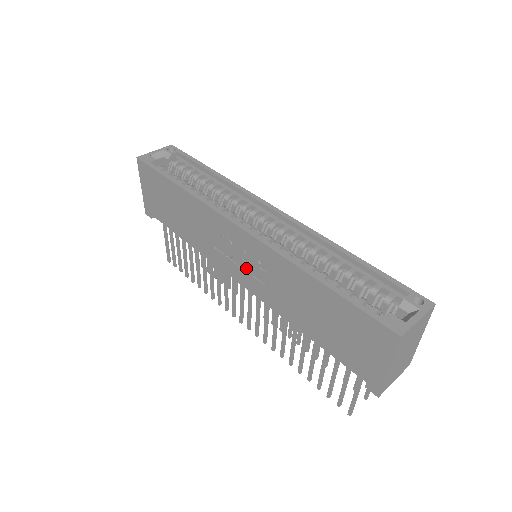
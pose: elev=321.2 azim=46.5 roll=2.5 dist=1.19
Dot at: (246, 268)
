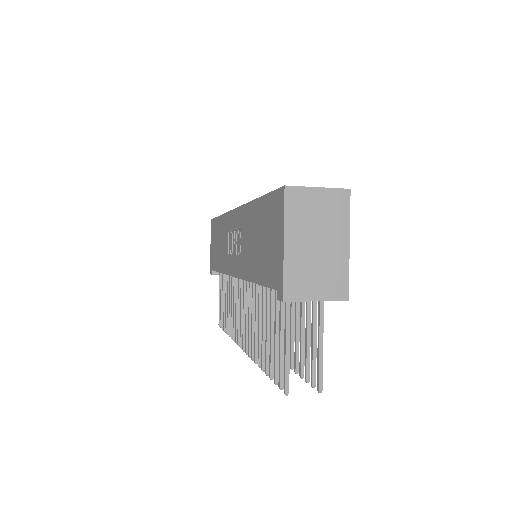
Dot at: occluded
